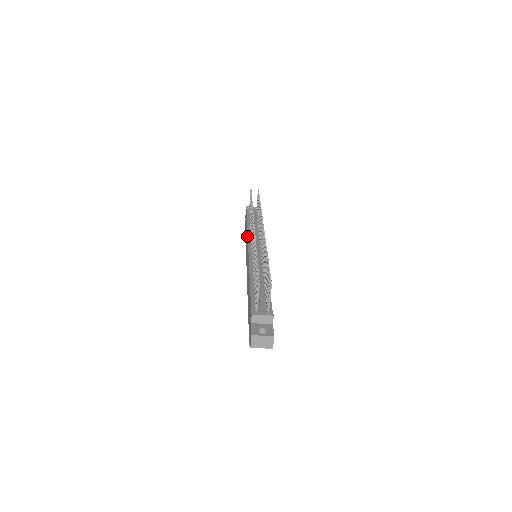
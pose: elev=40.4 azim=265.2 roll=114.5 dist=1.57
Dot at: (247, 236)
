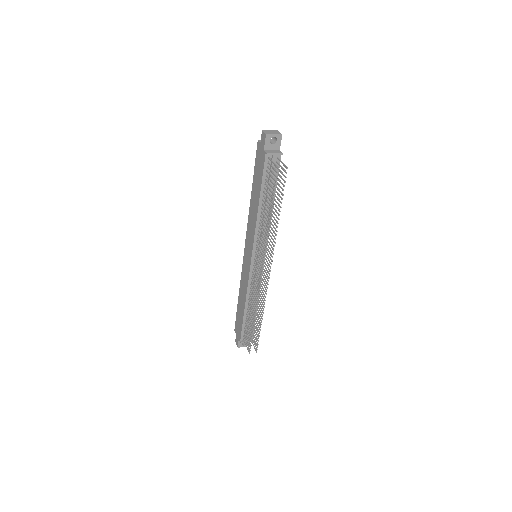
Dot at: (254, 230)
